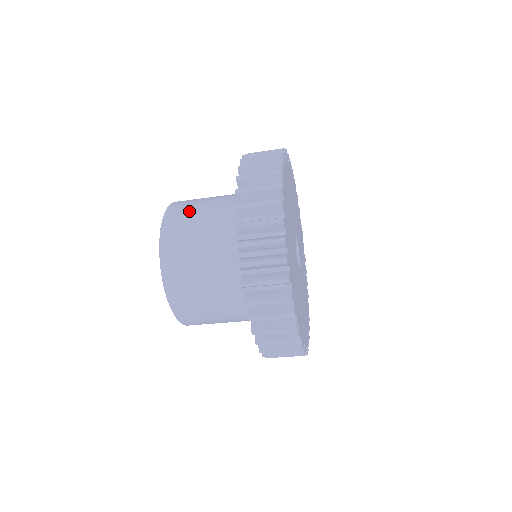
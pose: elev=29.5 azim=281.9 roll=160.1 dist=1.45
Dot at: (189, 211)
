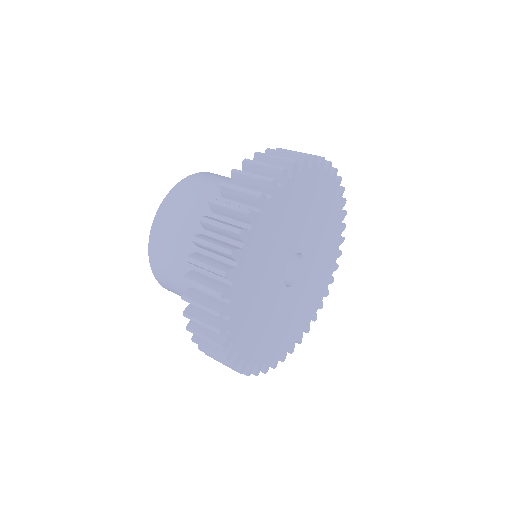
Dot at: (167, 263)
